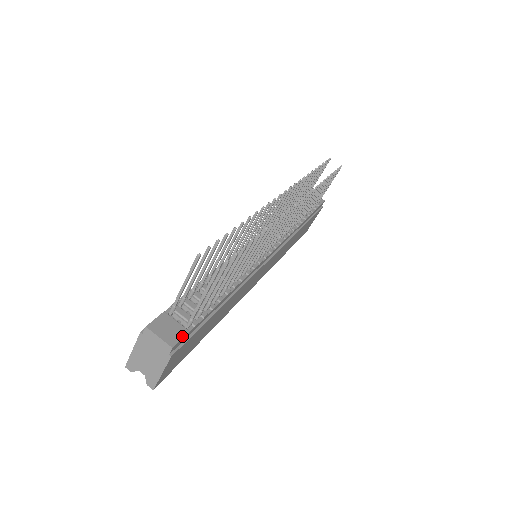
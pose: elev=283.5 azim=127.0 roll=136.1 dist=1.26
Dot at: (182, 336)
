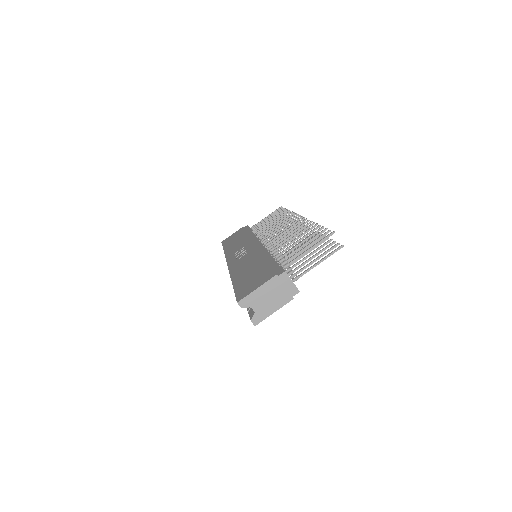
Dot at: occluded
